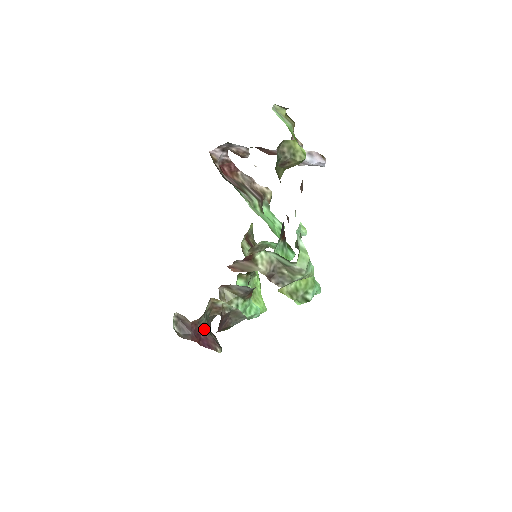
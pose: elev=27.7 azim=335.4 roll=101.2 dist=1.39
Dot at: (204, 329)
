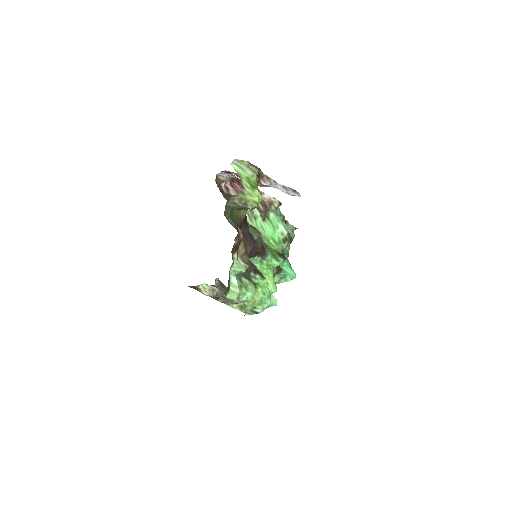
Dot at: occluded
